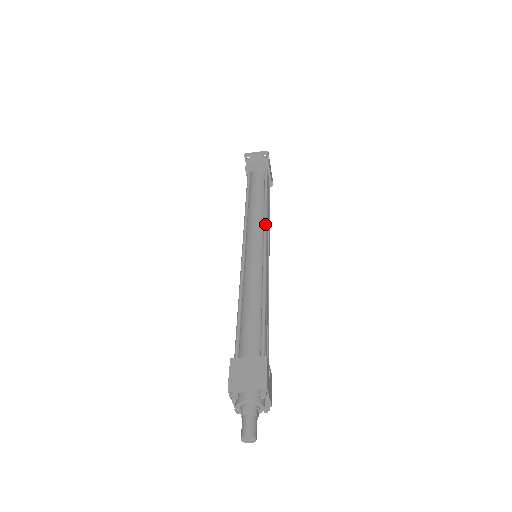
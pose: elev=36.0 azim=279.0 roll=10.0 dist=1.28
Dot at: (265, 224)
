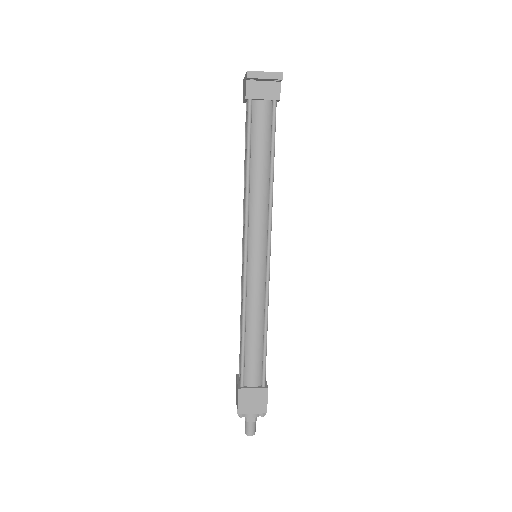
Dot at: (270, 223)
